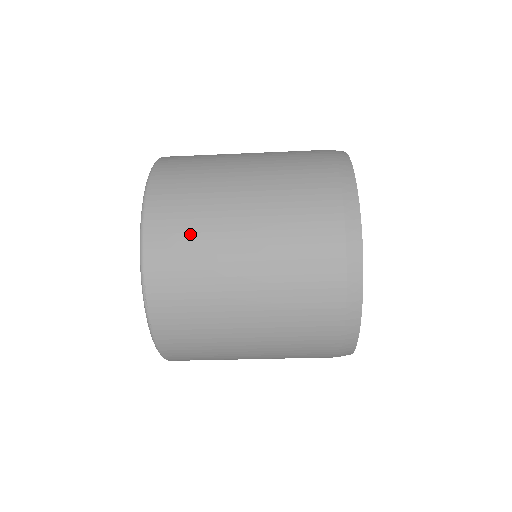
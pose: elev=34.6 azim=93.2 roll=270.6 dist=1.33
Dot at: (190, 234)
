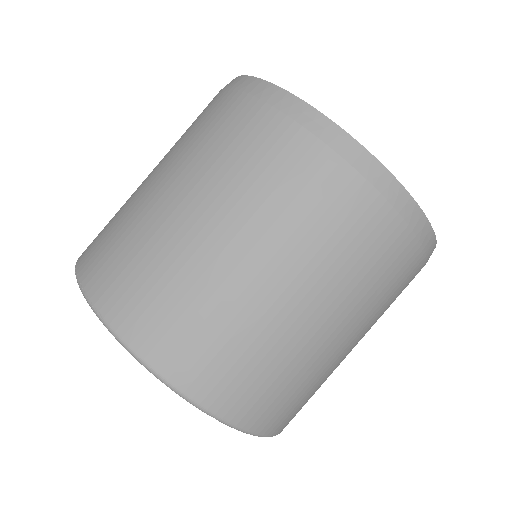
Dot at: occluded
